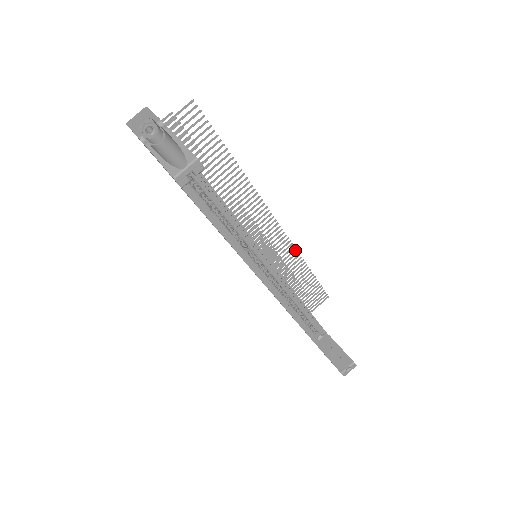
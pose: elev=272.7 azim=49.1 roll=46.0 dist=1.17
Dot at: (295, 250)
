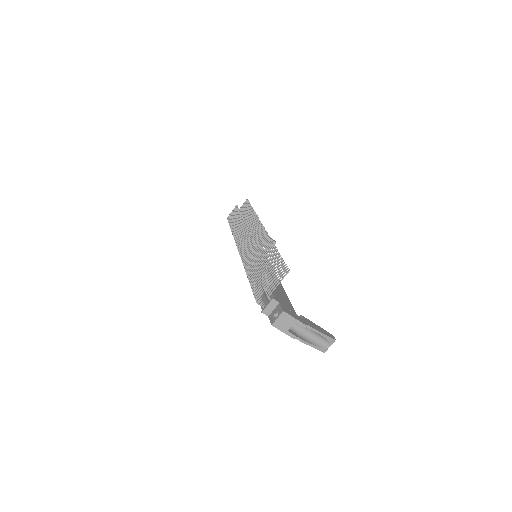
Dot at: (257, 217)
